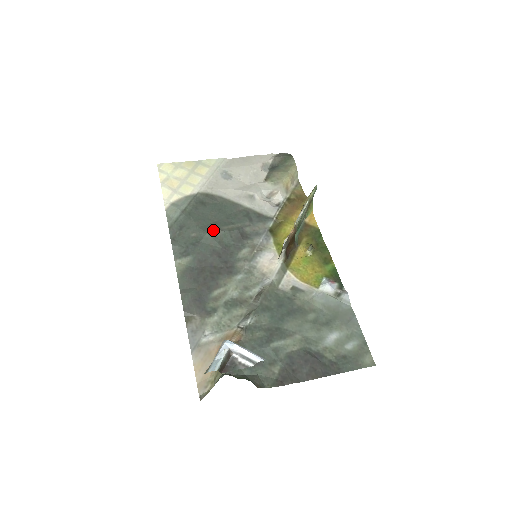
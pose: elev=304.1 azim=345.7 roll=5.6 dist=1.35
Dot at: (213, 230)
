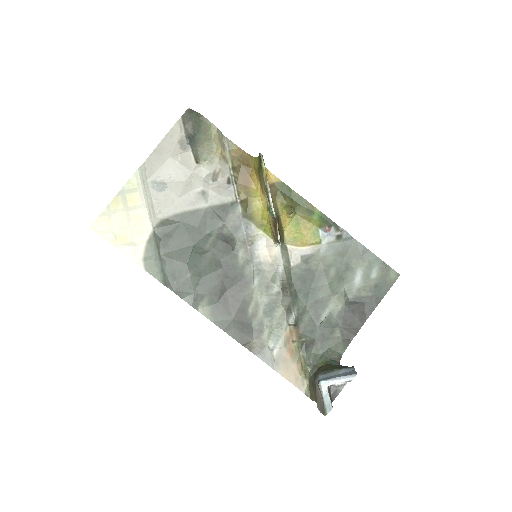
Dot at: (202, 259)
